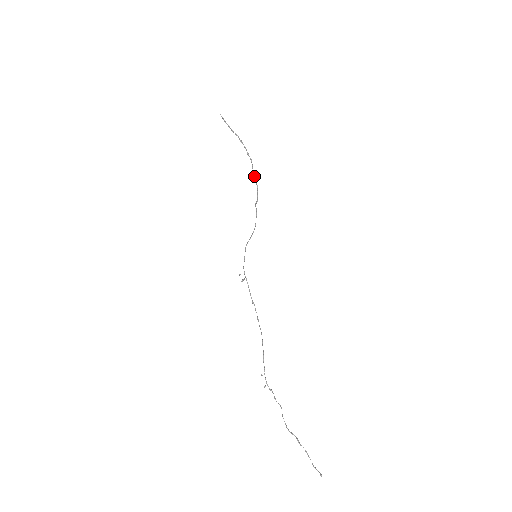
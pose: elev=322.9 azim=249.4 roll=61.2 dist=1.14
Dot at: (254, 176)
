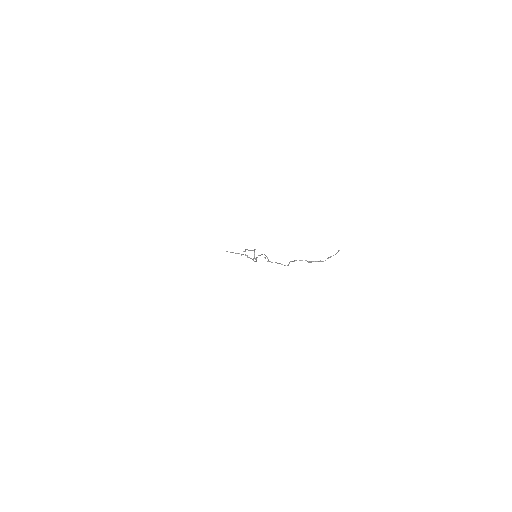
Dot at: occluded
